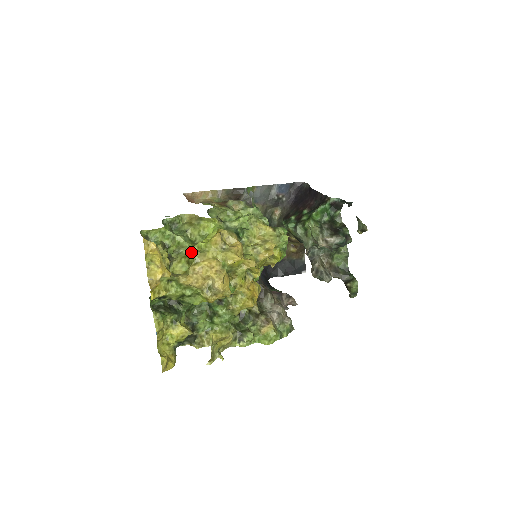
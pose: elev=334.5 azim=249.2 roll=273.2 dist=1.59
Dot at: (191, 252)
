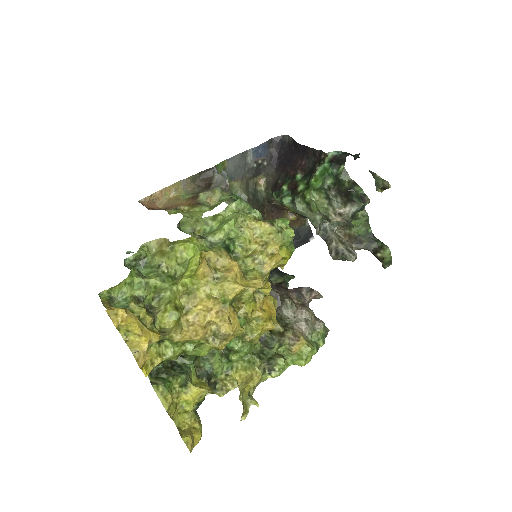
Dot at: (175, 294)
